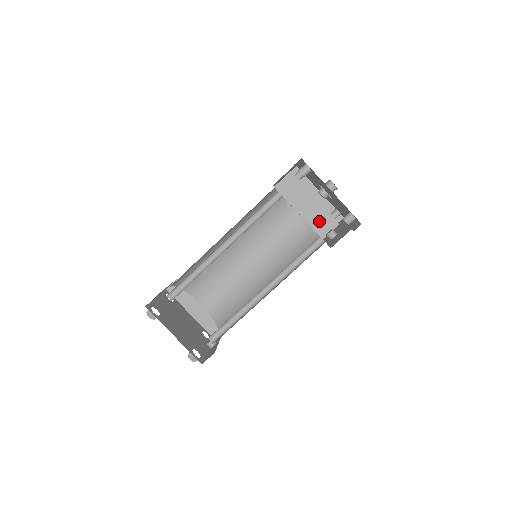
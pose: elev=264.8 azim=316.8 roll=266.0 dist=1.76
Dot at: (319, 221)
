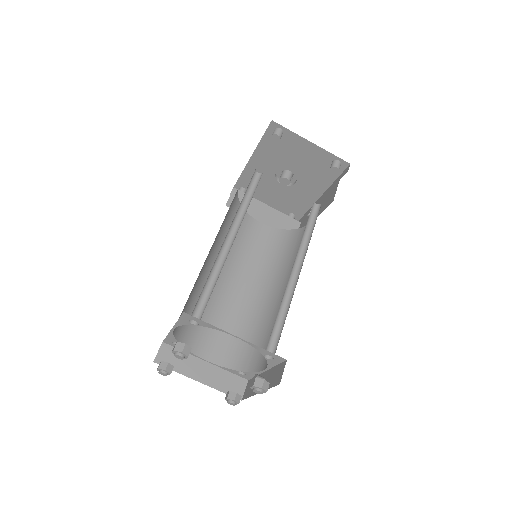
Dot at: (282, 225)
